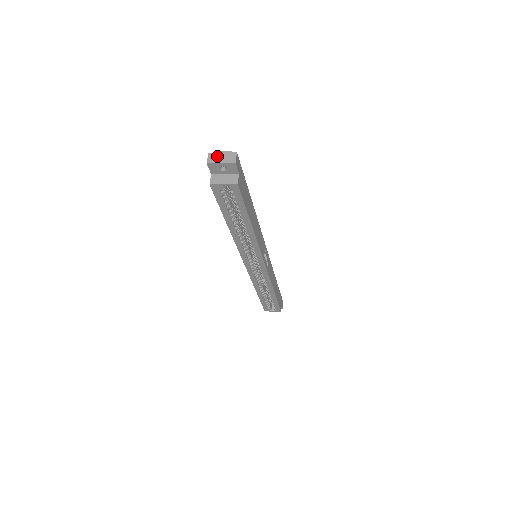
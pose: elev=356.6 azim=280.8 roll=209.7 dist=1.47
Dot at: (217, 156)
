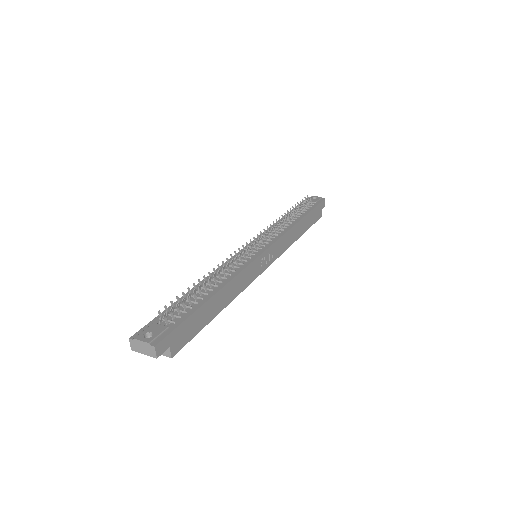
Dot at: (138, 345)
